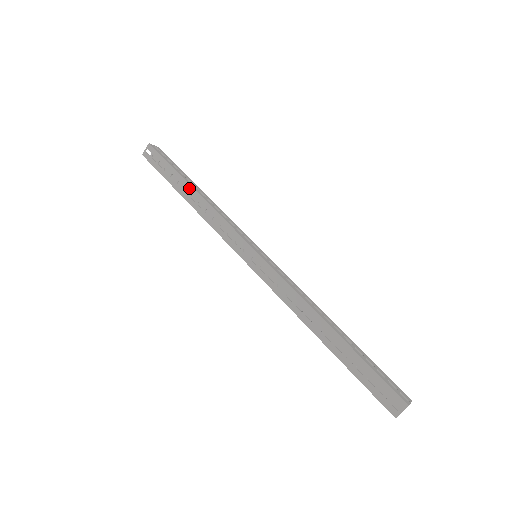
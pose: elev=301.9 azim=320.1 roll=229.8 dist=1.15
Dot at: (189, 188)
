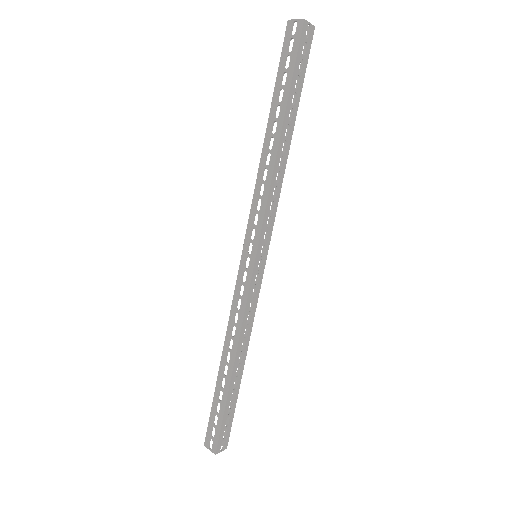
Dot at: (278, 128)
